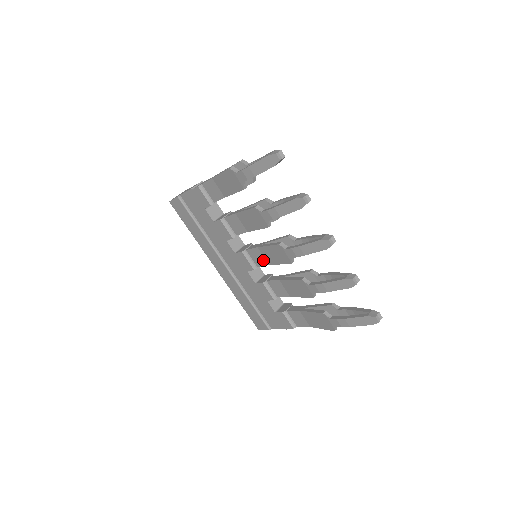
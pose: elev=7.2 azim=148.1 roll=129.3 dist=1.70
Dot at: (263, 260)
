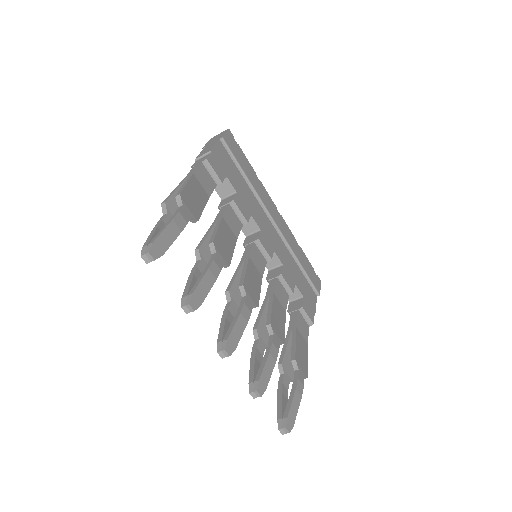
Dot at: occluded
